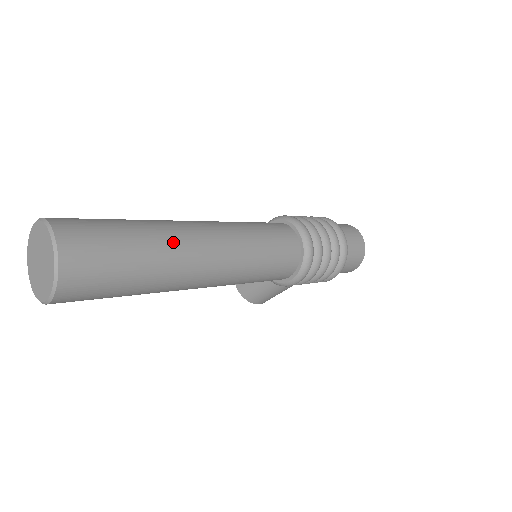
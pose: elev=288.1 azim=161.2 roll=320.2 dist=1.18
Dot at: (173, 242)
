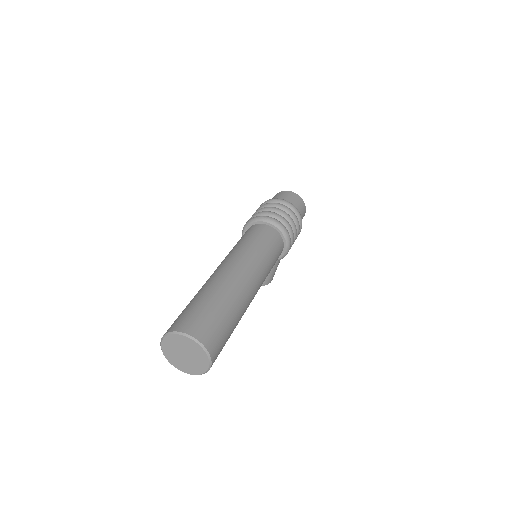
Dot at: (228, 286)
